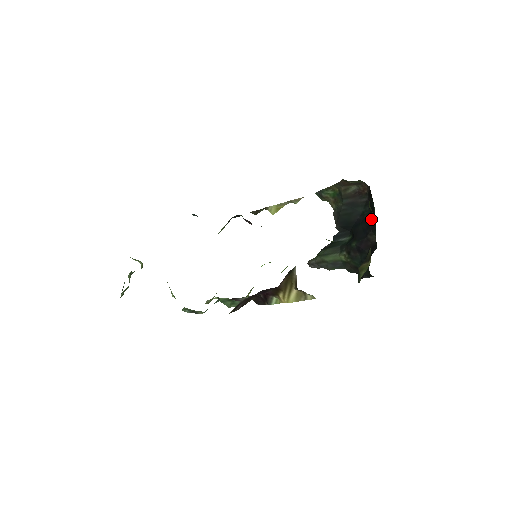
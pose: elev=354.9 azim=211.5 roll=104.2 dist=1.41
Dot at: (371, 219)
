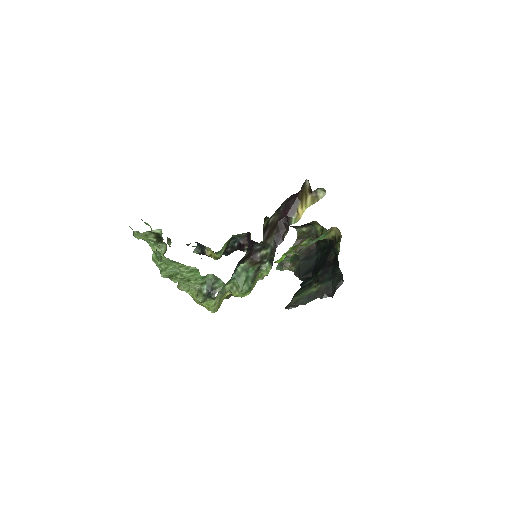
Dot at: (325, 253)
